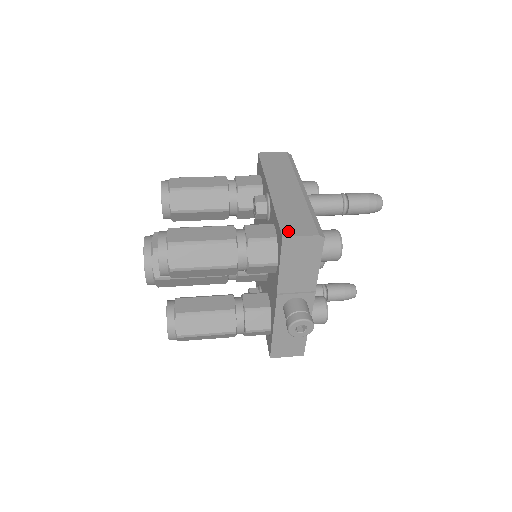
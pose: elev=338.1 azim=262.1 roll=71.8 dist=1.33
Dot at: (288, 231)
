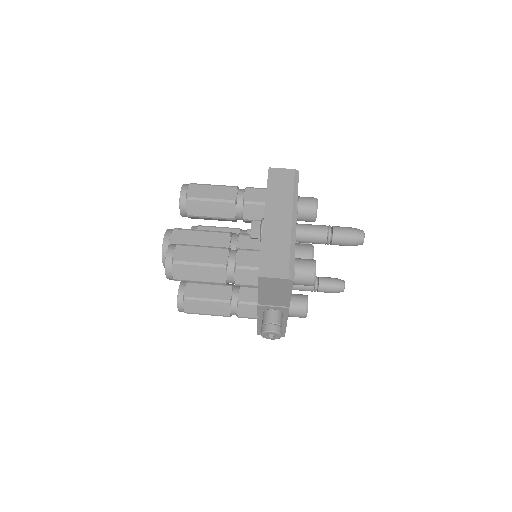
Dot at: (264, 271)
